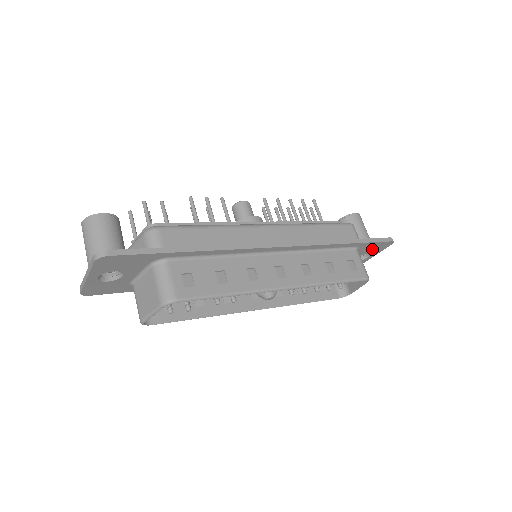
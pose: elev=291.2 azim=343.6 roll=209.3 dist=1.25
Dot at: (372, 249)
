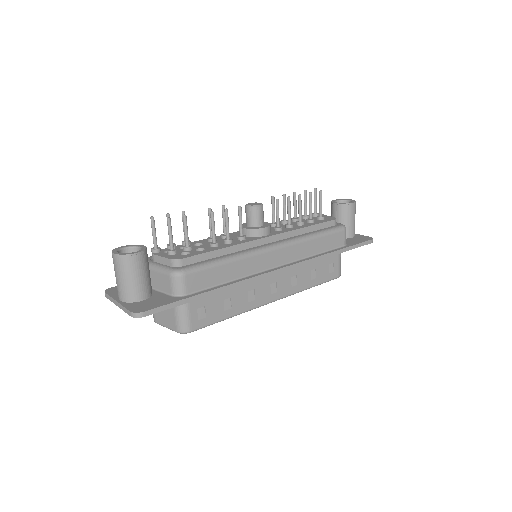
Dot at: occluded
